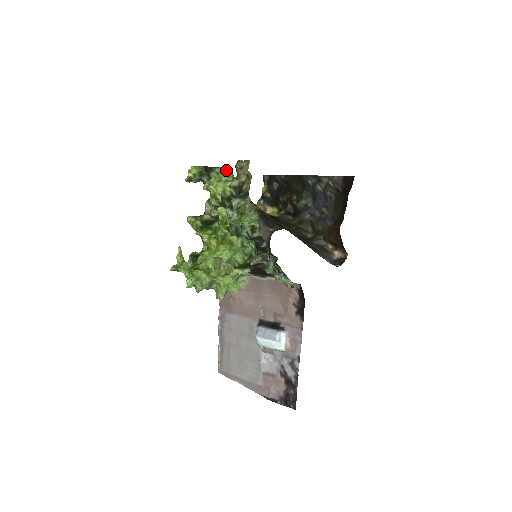
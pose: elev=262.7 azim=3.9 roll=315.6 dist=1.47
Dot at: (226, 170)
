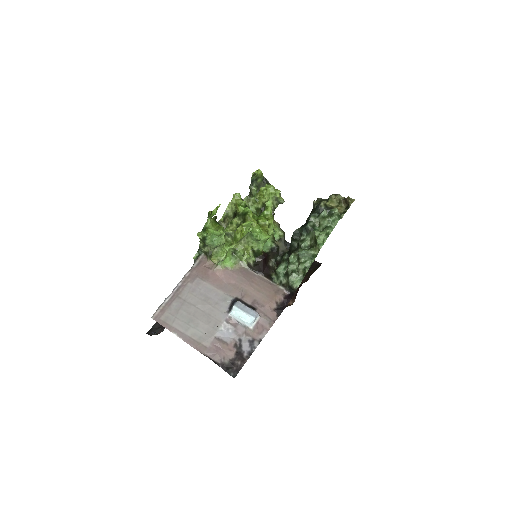
Dot at: occluded
